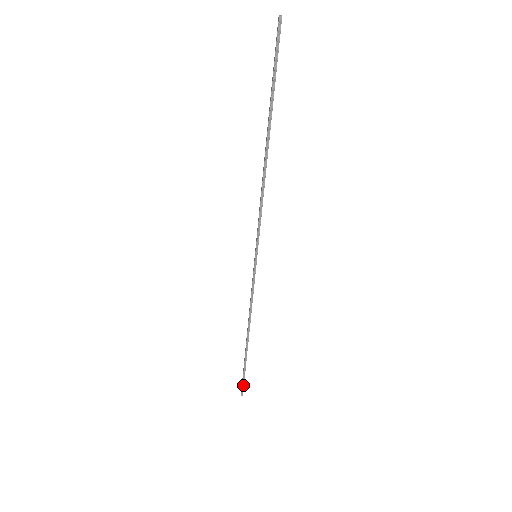
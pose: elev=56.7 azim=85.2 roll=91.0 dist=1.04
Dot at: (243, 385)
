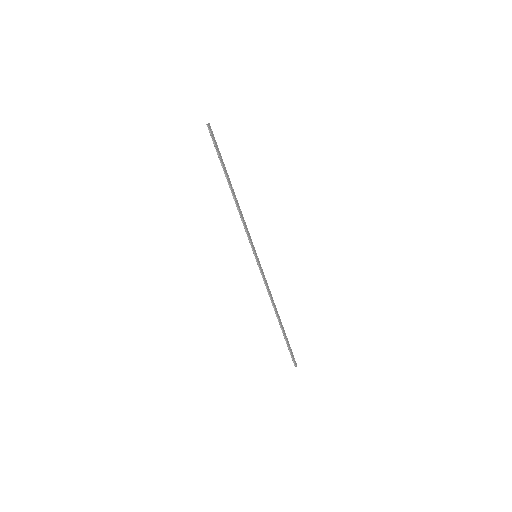
Dot at: (292, 357)
